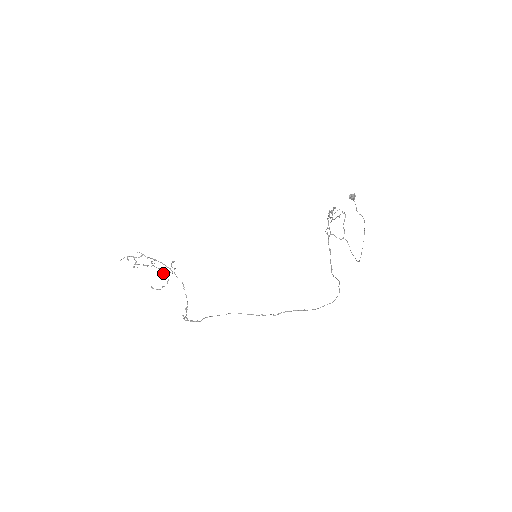
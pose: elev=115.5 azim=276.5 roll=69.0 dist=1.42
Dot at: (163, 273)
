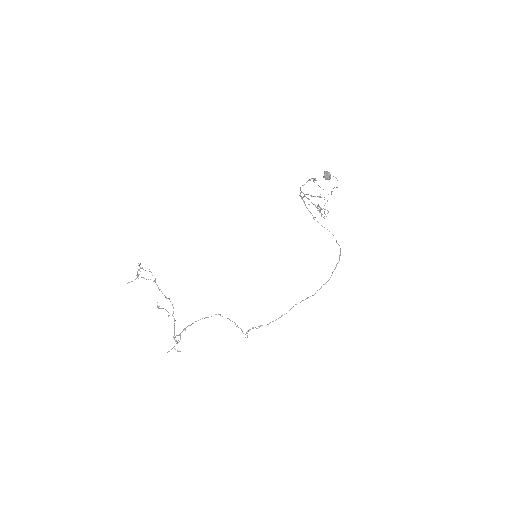
Dot at: (137, 276)
